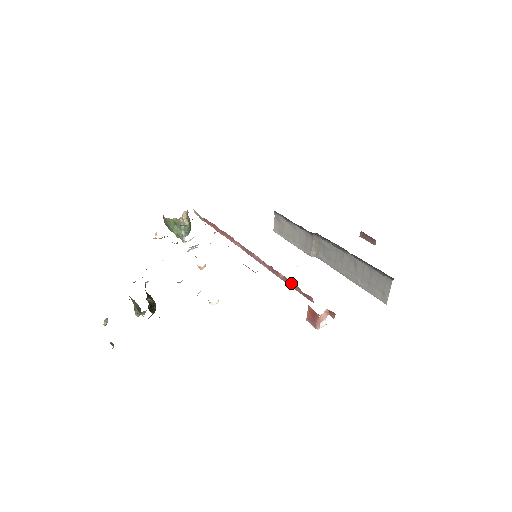
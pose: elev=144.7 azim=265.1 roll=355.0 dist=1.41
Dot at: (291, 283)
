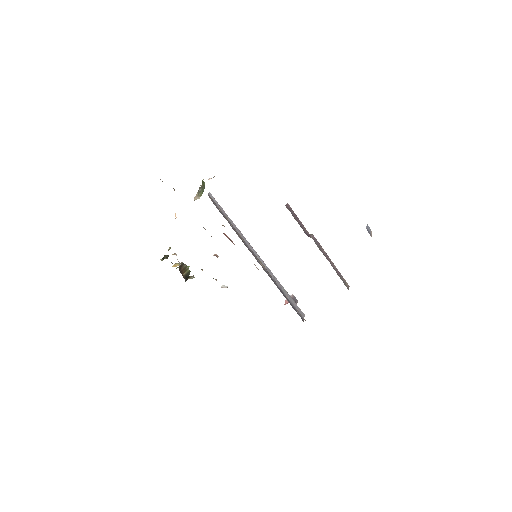
Dot at: occluded
